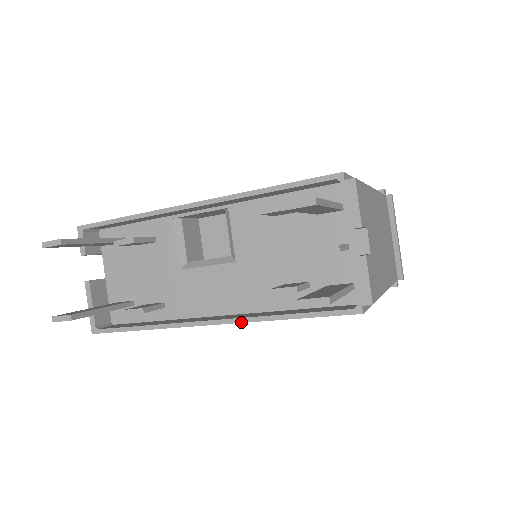
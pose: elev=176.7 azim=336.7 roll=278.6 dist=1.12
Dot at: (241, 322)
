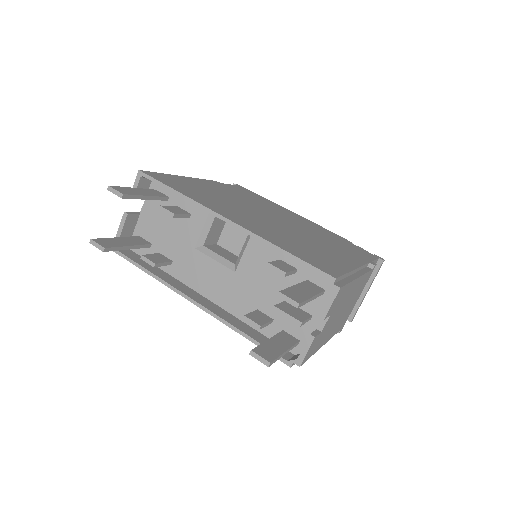
Dot at: (215, 317)
